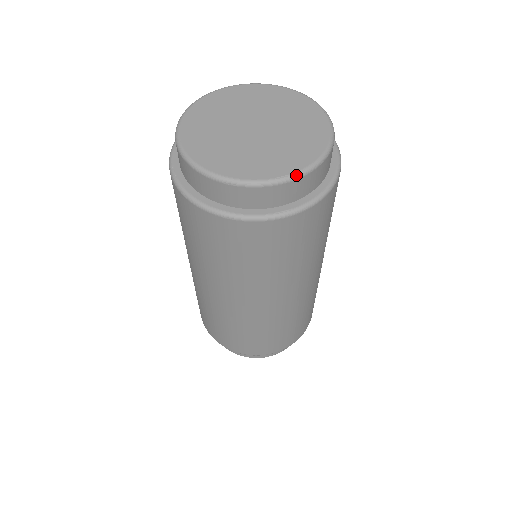
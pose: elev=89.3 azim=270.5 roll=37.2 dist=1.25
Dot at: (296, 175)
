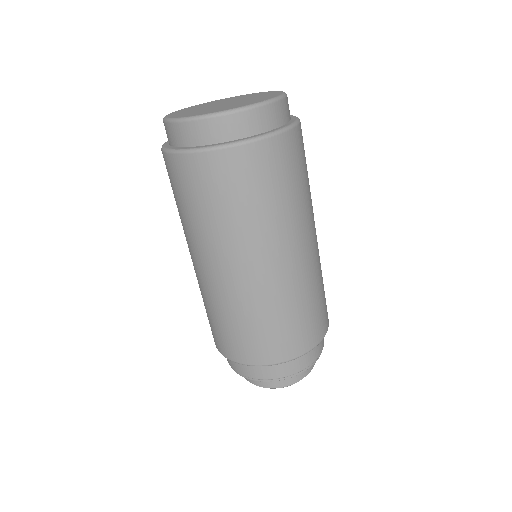
Dot at: (273, 99)
